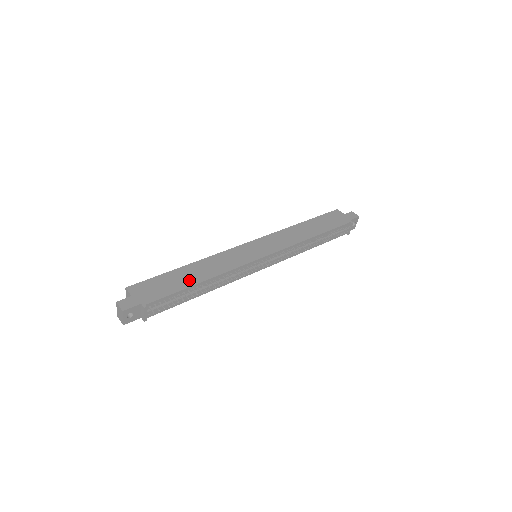
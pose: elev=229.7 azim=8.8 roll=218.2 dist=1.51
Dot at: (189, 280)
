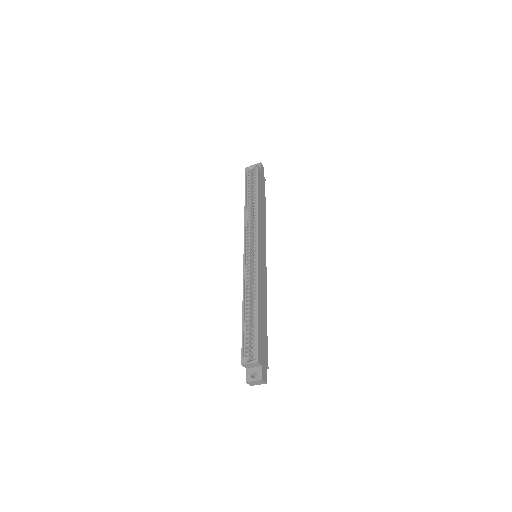
Dot at: (265, 321)
